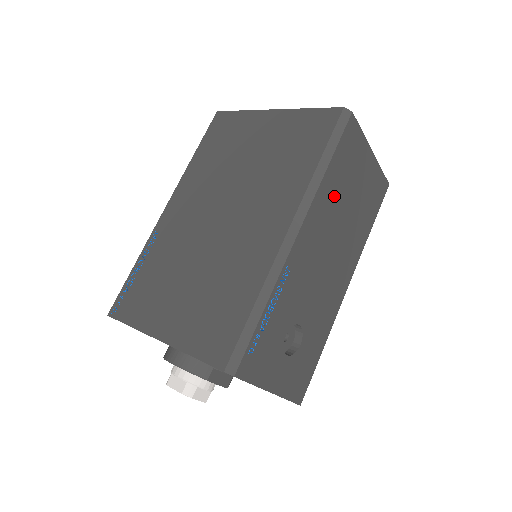
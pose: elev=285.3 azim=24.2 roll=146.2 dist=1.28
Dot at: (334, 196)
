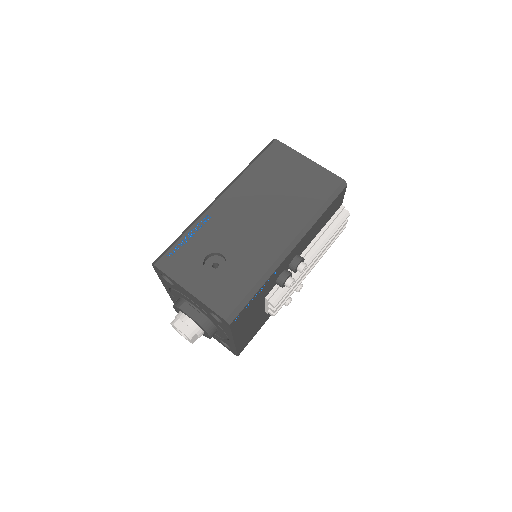
Dot at: (260, 182)
